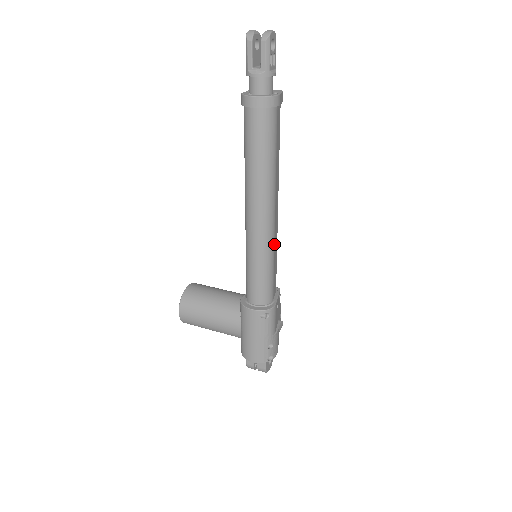
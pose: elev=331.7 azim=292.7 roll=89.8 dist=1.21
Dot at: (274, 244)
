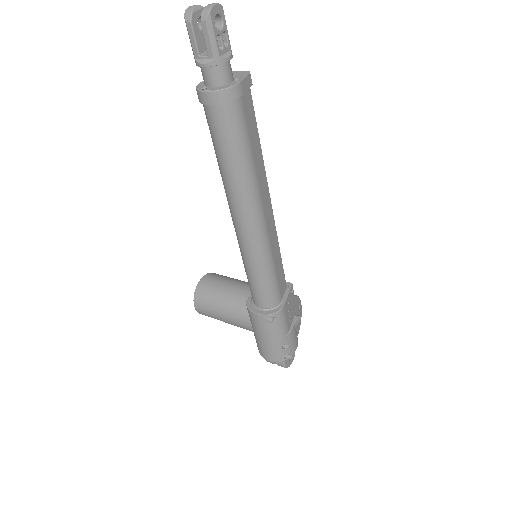
Dot at: (270, 246)
